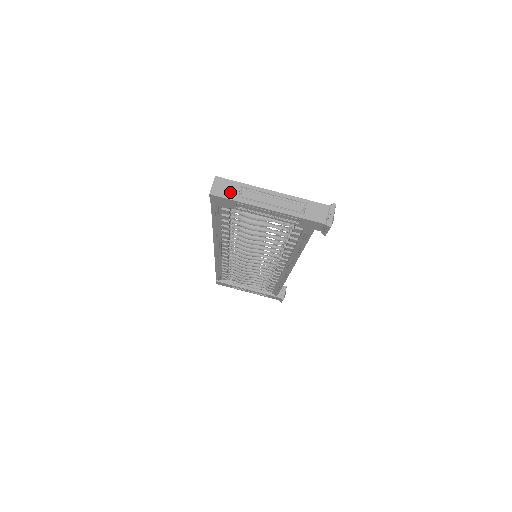
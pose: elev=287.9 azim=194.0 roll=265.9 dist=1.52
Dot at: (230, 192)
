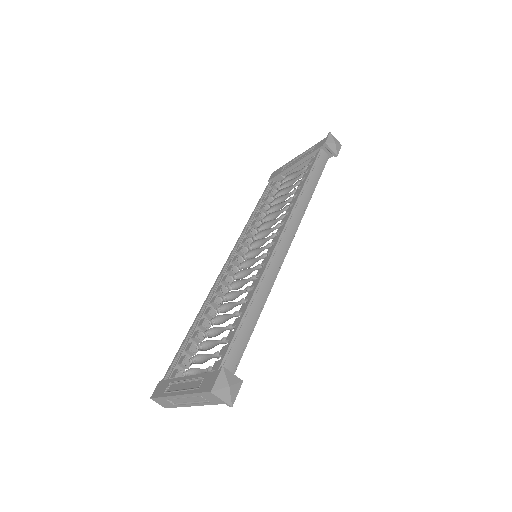
Dot at: (168, 404)
